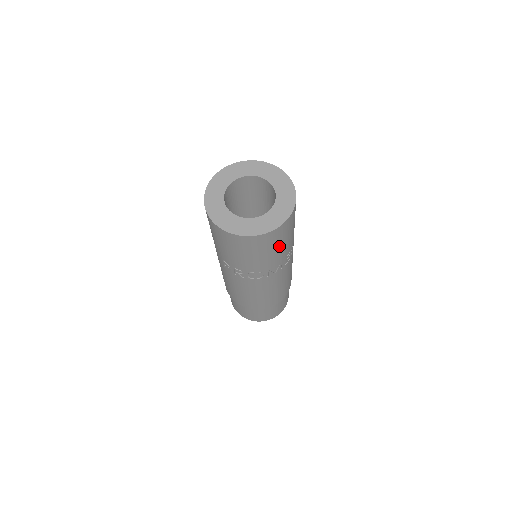
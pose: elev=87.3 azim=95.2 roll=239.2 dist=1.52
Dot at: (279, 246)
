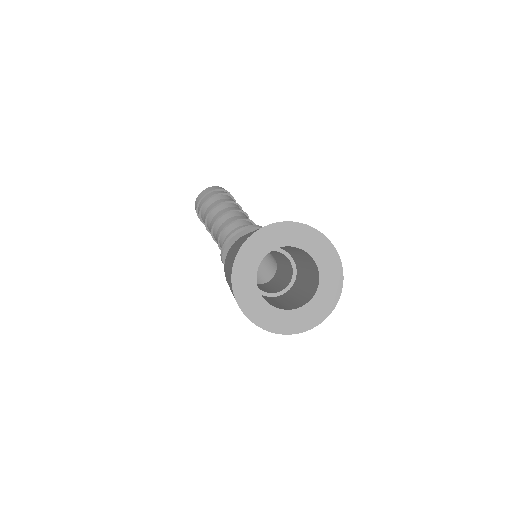
Dot at: occluded
